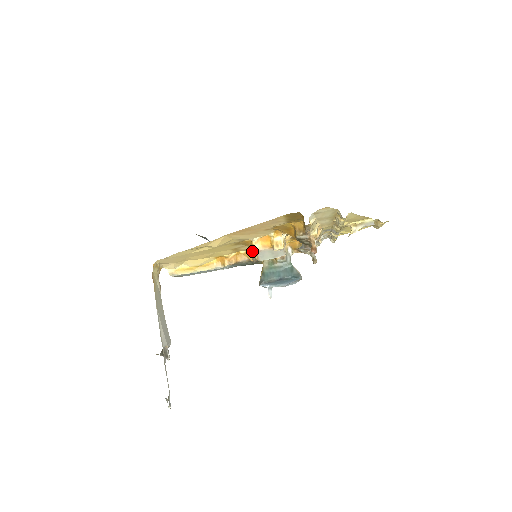
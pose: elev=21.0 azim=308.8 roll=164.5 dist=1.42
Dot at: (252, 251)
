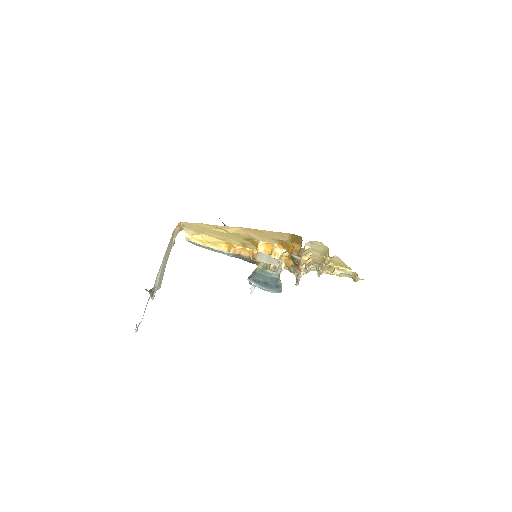
Dot at: (255, 252)
